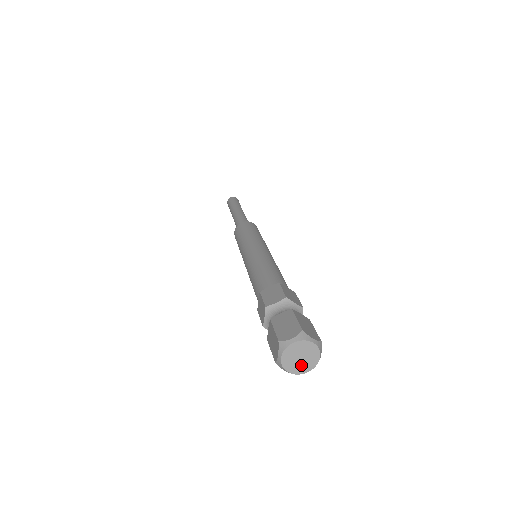
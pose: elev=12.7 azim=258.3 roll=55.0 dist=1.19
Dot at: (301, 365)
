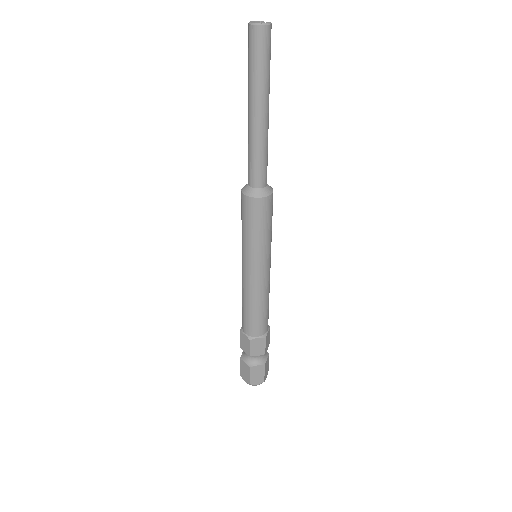
Dot at: occluded
